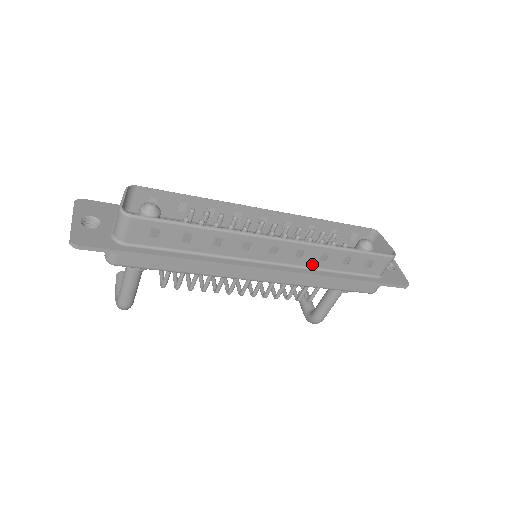
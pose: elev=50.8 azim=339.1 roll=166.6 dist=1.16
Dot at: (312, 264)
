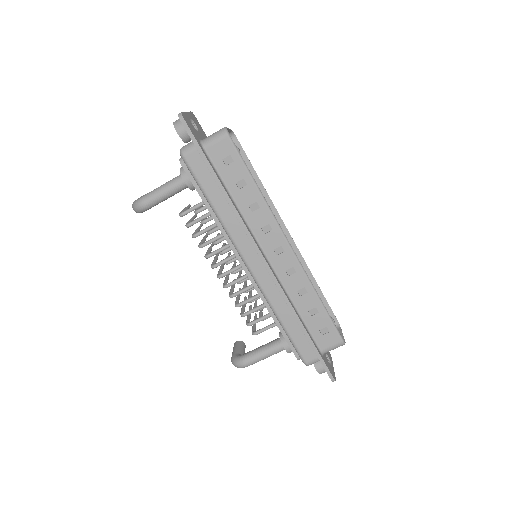
Dot at: (291, 290)
